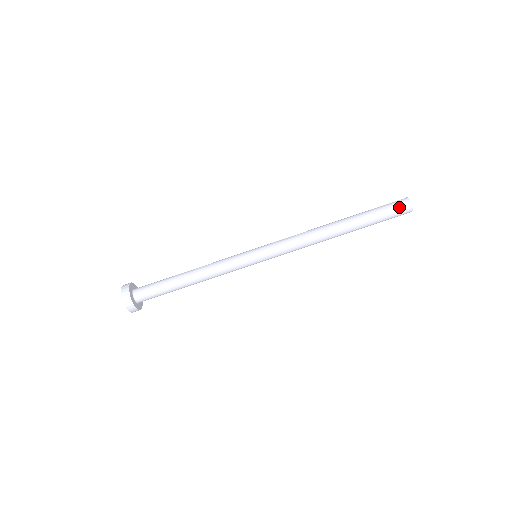
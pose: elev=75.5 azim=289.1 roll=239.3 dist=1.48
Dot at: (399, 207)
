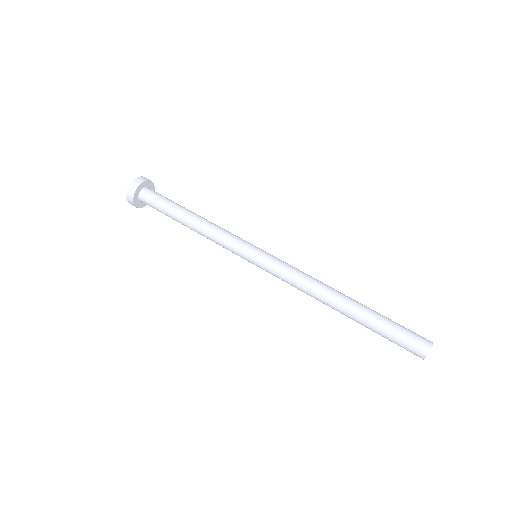
Dot at: occluded
